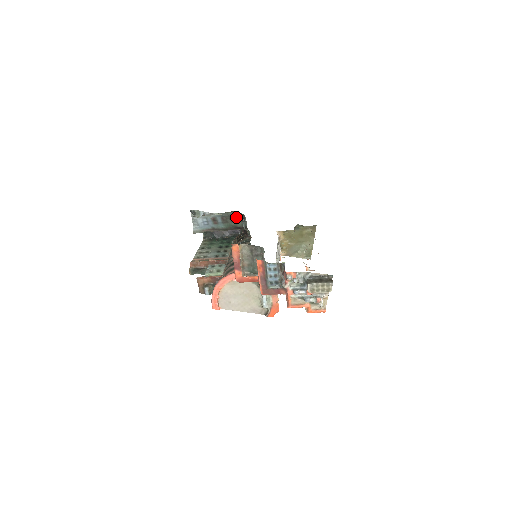
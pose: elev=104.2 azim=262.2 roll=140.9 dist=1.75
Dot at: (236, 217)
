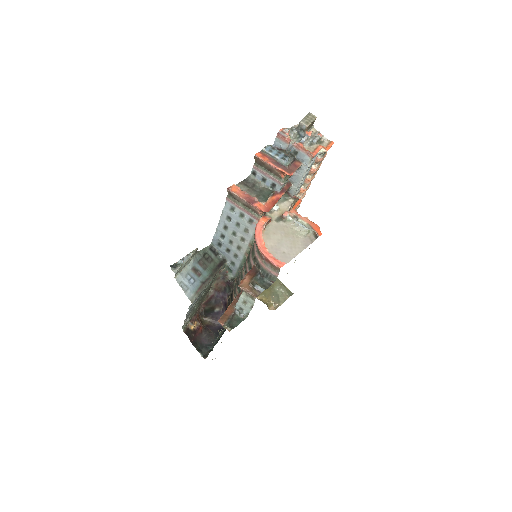
Dot at: (208, 254)
